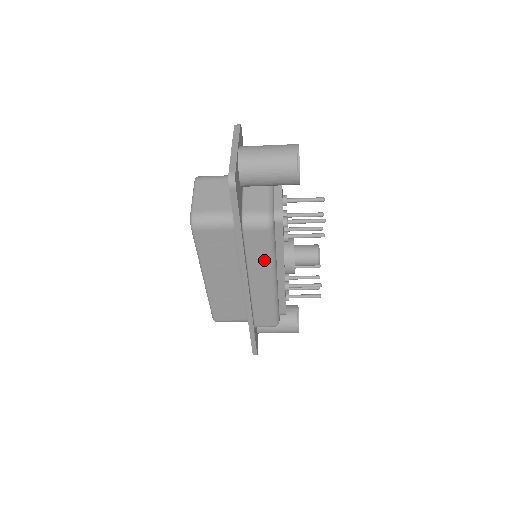
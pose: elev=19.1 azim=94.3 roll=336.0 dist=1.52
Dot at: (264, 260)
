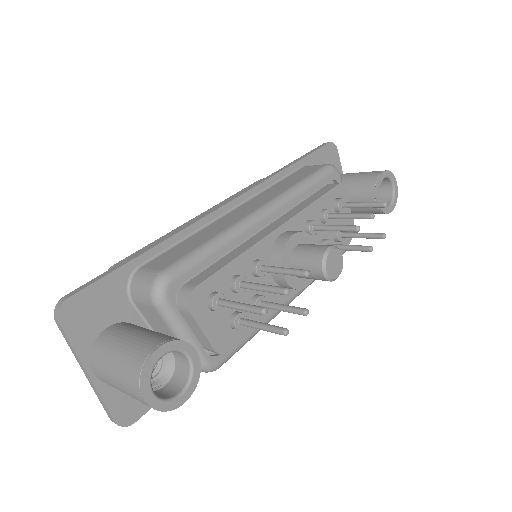
Dot at: occluded
